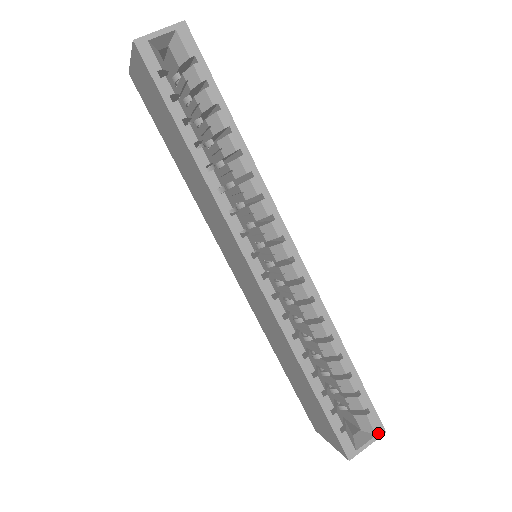
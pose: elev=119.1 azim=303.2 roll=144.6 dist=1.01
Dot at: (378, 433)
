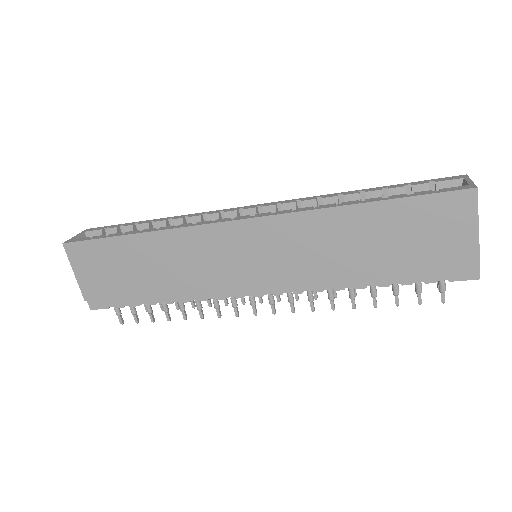
Dot at: (462, 178)
